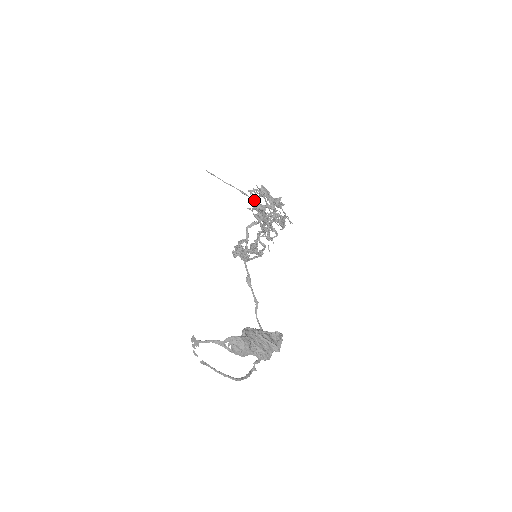
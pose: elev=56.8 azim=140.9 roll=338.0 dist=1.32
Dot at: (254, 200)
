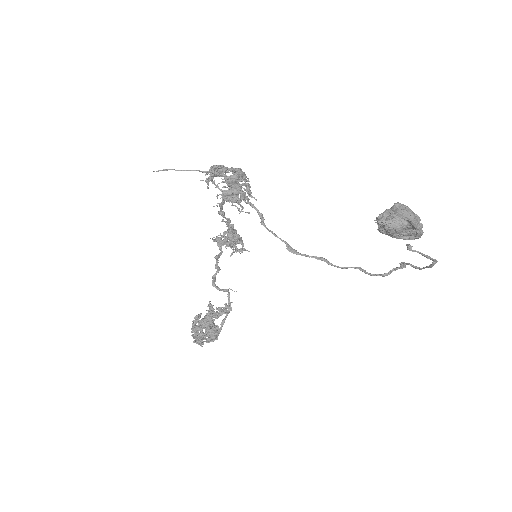
Dot at: (222, 174)
